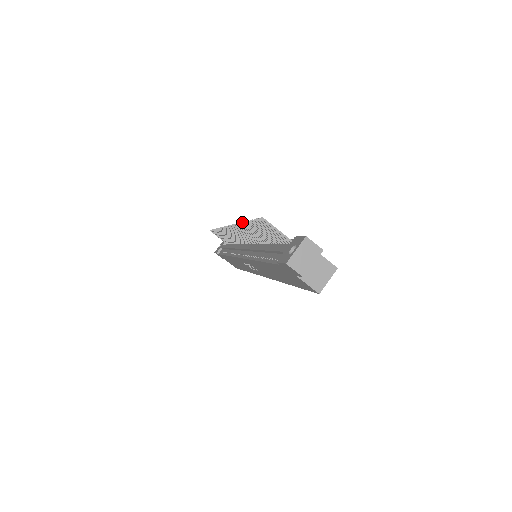
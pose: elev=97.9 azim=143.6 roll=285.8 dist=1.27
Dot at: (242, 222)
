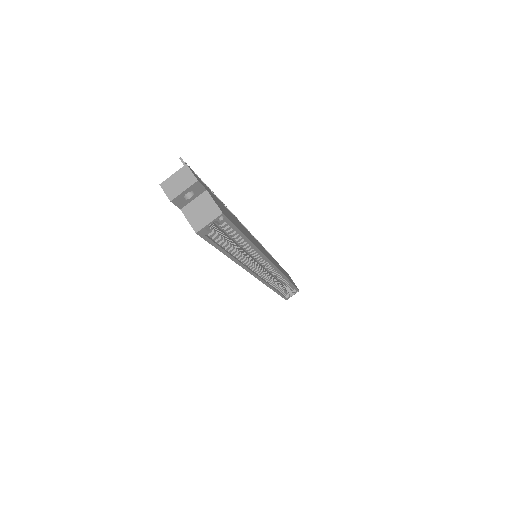
Dot at: occluded
